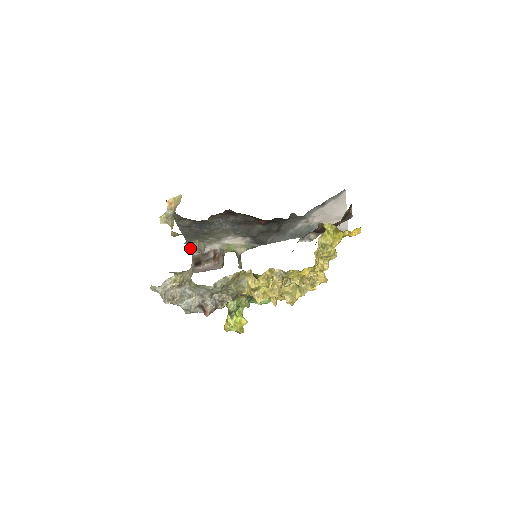
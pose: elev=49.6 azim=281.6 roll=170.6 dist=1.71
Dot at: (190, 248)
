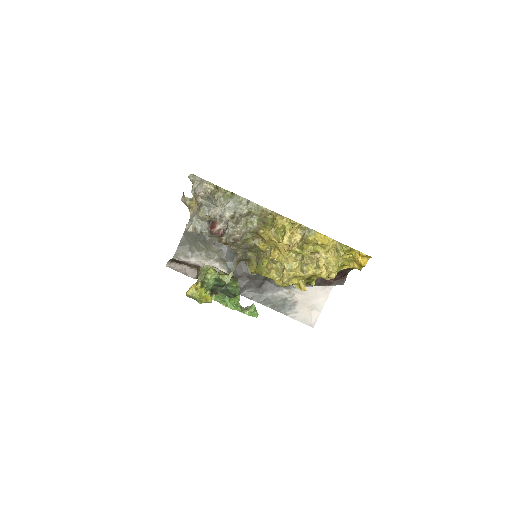
Dot at: (177, 250)
